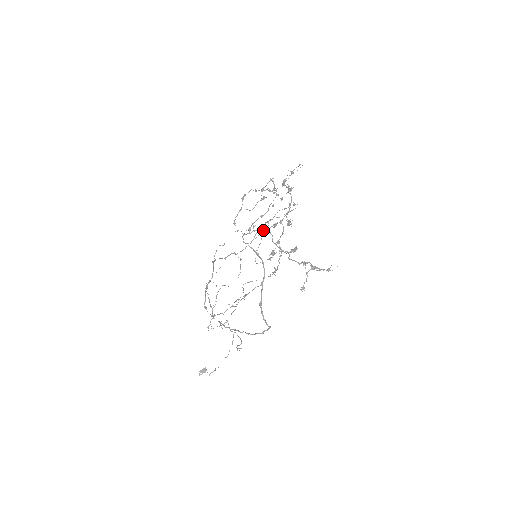
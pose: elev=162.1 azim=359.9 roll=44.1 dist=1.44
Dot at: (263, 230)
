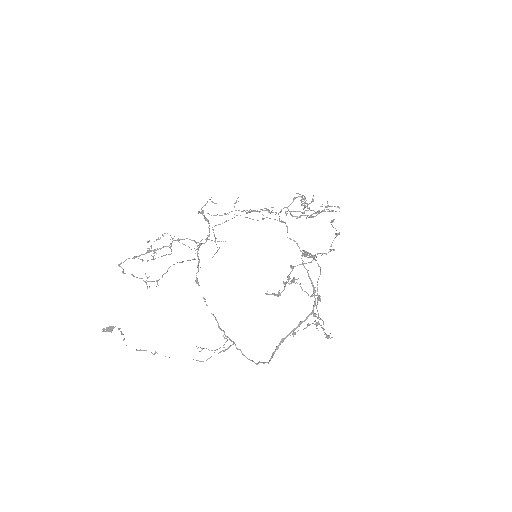
Dot at: occluded
